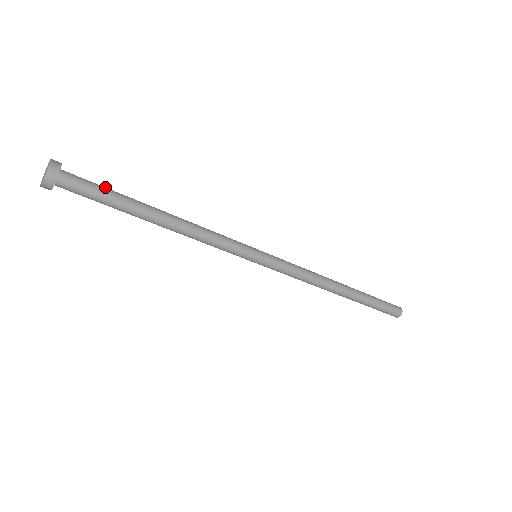
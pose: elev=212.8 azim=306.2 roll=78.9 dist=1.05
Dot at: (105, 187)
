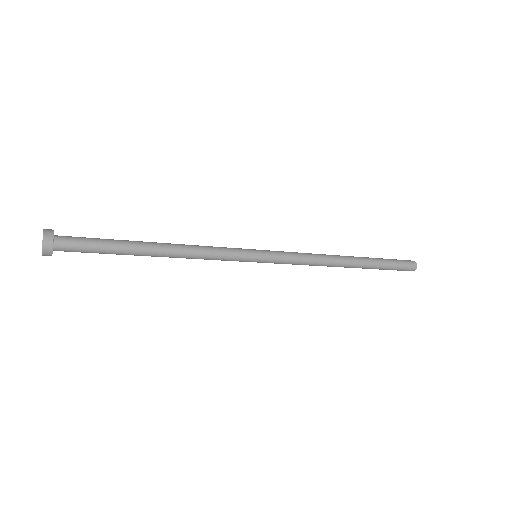
Dot at: (98, 239)
